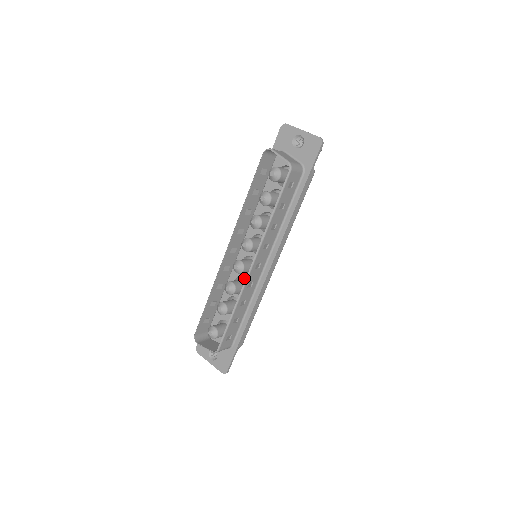
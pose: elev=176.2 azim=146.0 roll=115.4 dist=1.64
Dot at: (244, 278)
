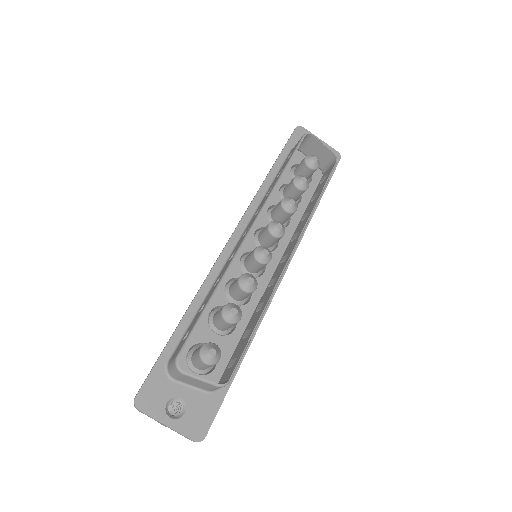
Dot at: occluded
